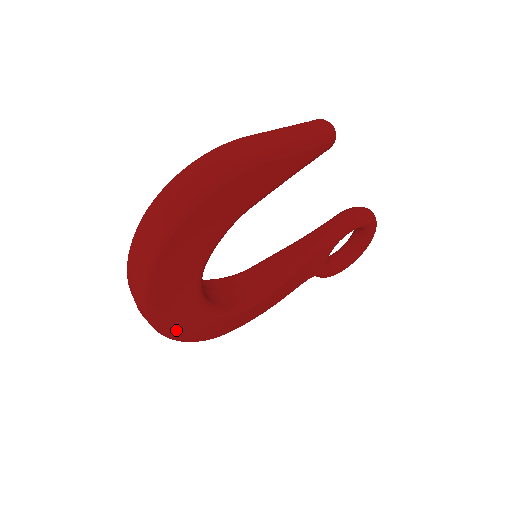
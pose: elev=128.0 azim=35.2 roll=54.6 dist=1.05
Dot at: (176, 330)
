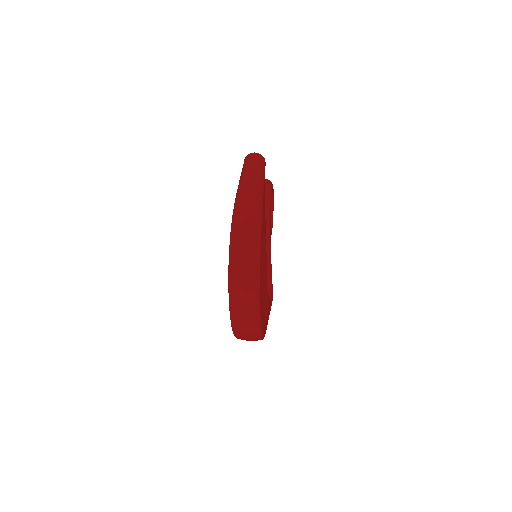
Dot at: (265, 330)
